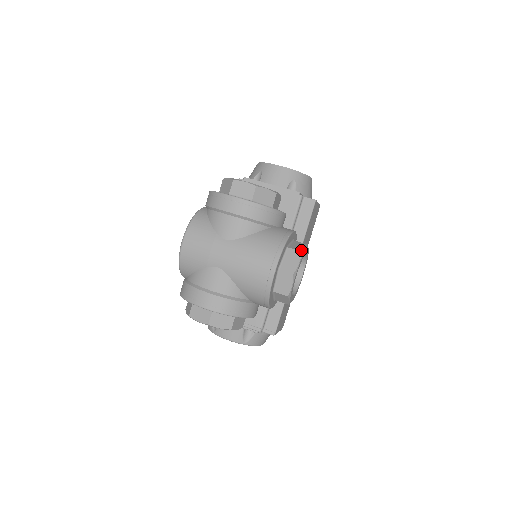
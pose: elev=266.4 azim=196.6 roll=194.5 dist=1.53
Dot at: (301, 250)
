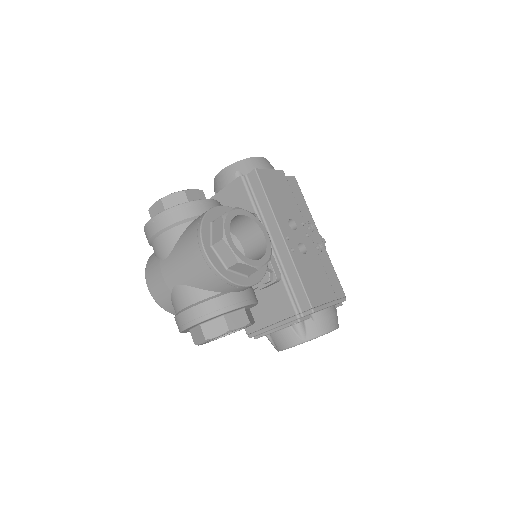
Dot at: (222, 215)
